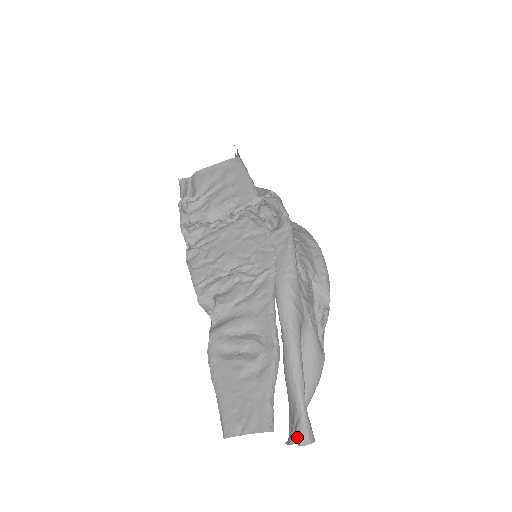
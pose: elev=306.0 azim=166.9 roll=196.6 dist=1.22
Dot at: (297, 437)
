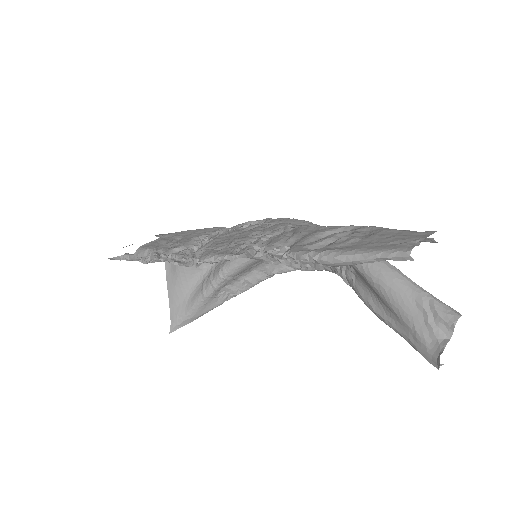
Dot at: (445, 318)
